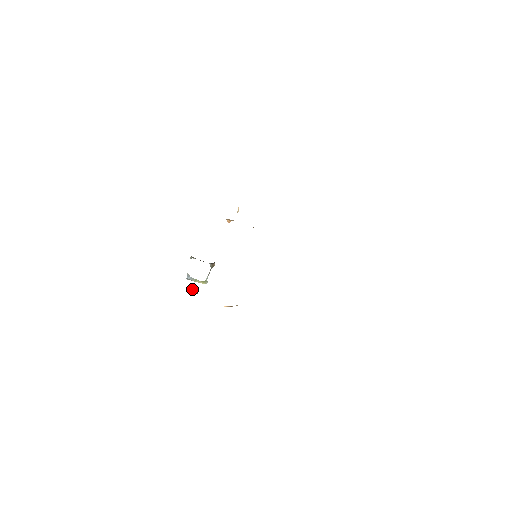
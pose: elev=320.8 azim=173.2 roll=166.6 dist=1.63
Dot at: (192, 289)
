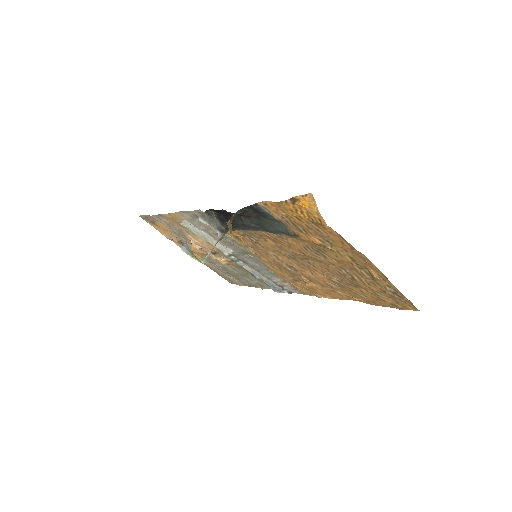
Dot at: (231, 219)
